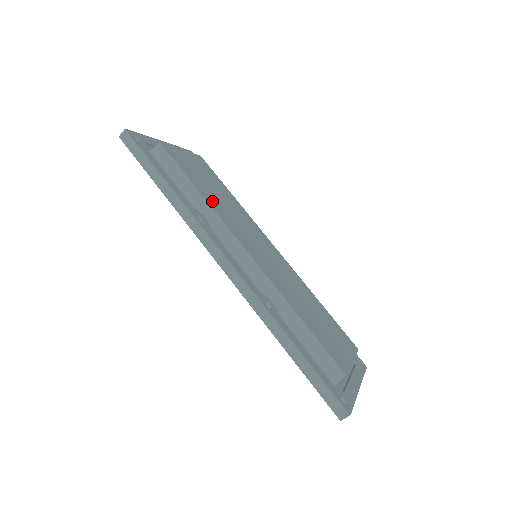
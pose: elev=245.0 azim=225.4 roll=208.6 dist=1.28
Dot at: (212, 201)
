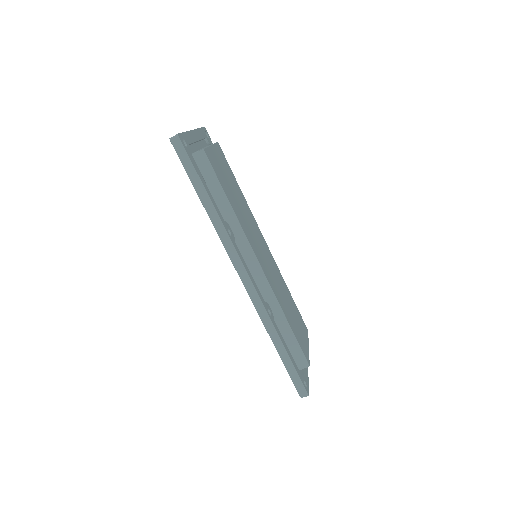
Dot at: (237, 212)
